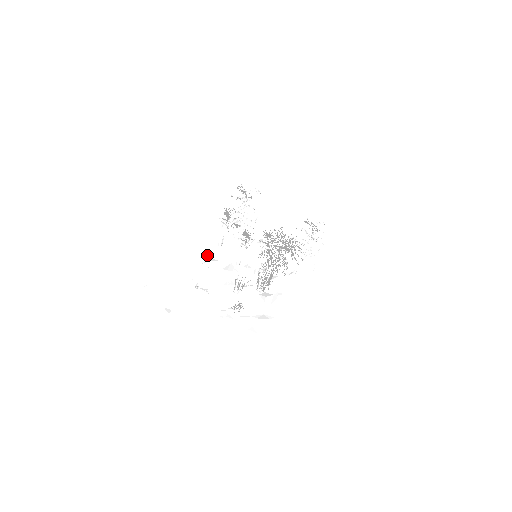
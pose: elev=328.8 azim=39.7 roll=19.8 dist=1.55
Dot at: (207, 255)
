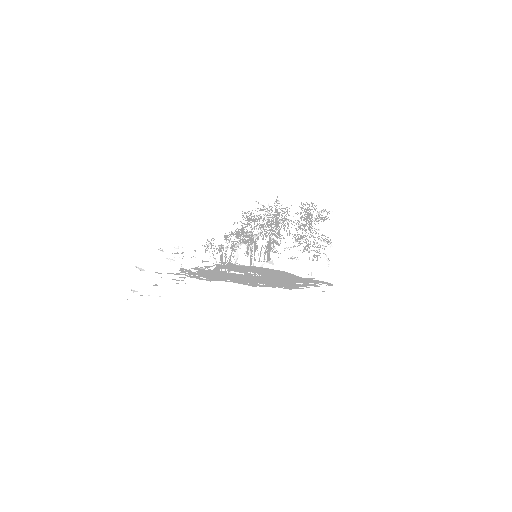
Dot at: (211, 280)
